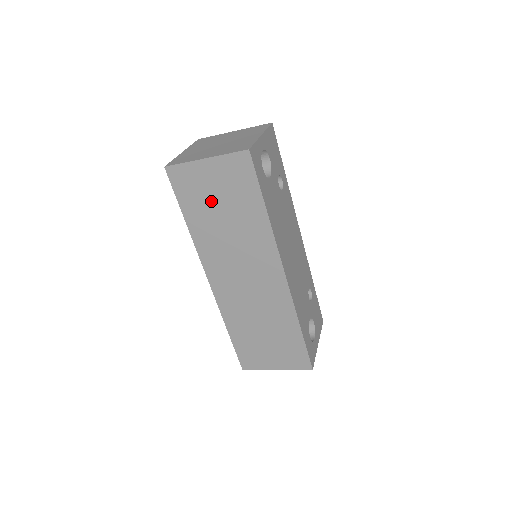
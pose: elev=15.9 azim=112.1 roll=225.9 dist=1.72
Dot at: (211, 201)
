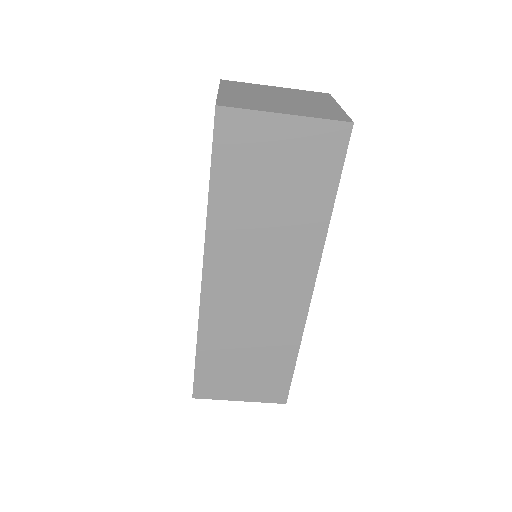
Dot at: (263, 175)
